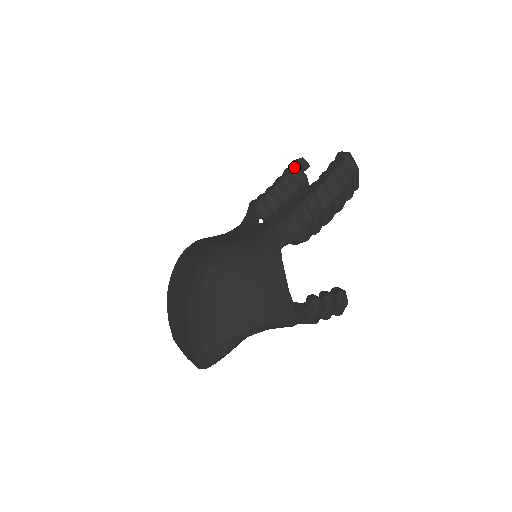
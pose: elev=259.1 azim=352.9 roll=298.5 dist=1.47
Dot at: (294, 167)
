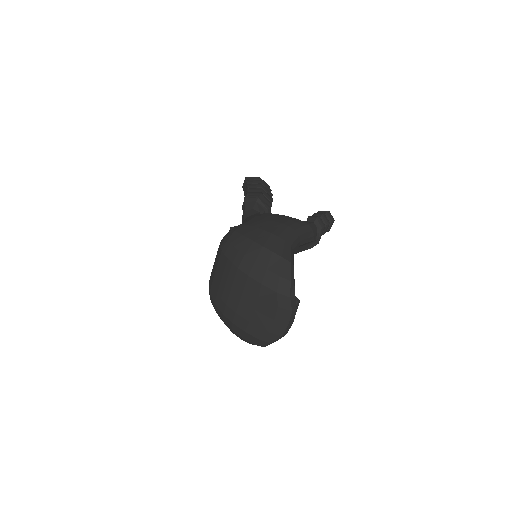
Dot at: occluded
